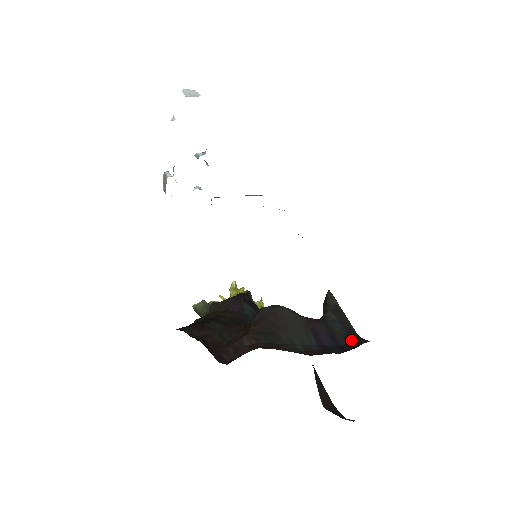
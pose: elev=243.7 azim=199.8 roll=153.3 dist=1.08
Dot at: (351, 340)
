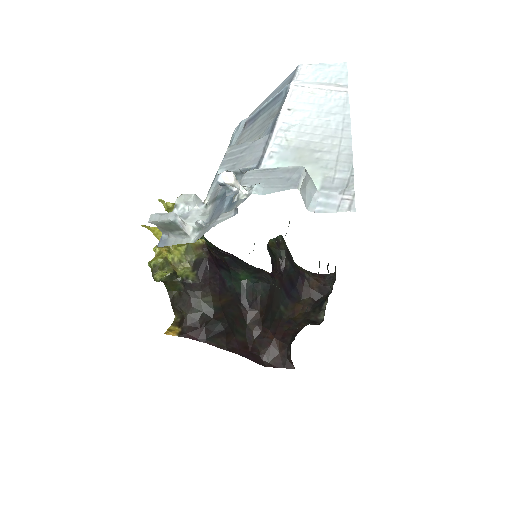
Dot at: (301, 280)
